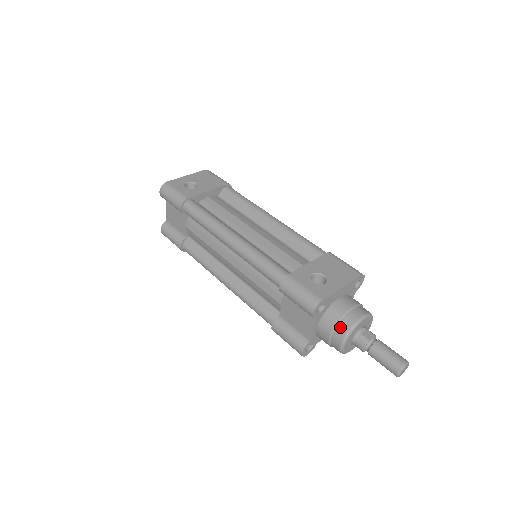
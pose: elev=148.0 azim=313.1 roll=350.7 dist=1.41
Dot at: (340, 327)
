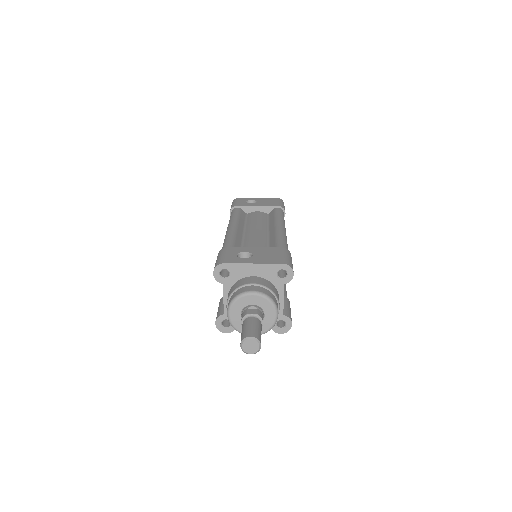
Dot at: (232, 296)
